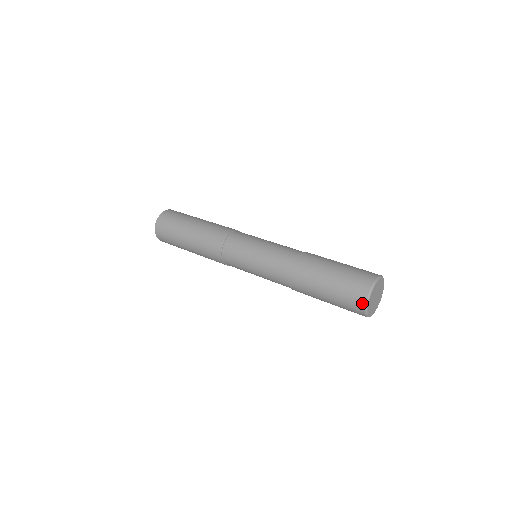
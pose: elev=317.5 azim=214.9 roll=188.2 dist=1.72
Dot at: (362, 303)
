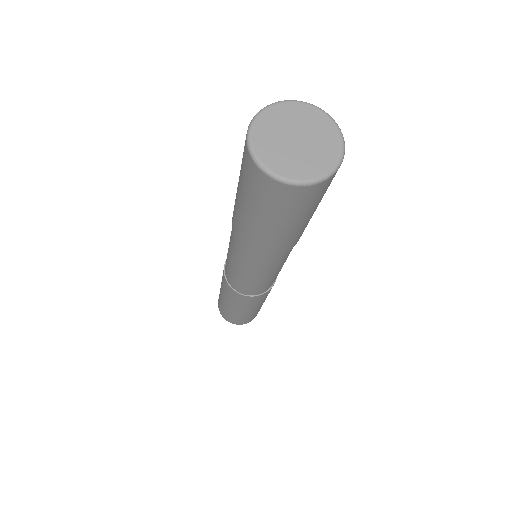
Dot at: (245, 142)
